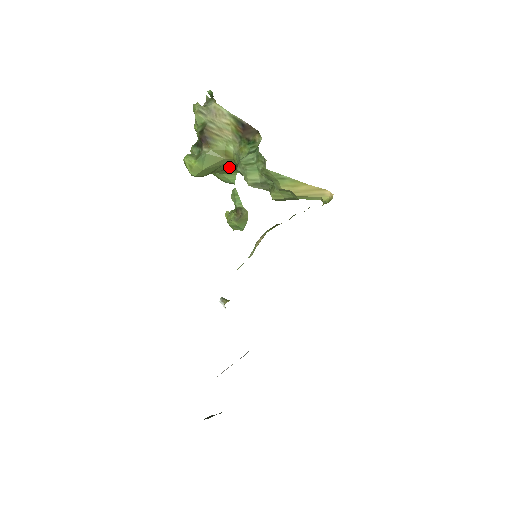
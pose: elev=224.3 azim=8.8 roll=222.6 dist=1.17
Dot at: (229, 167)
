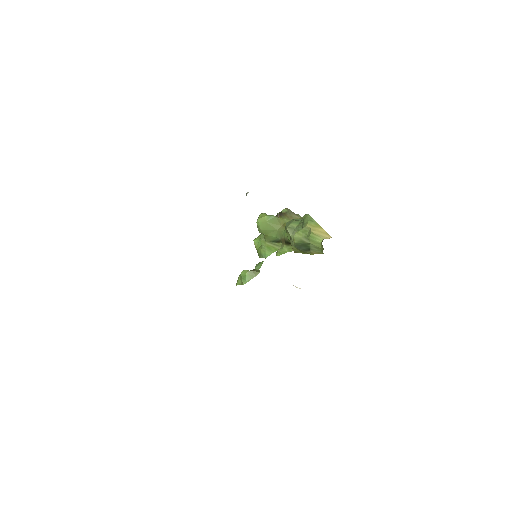
Dot at: (277, 236)
